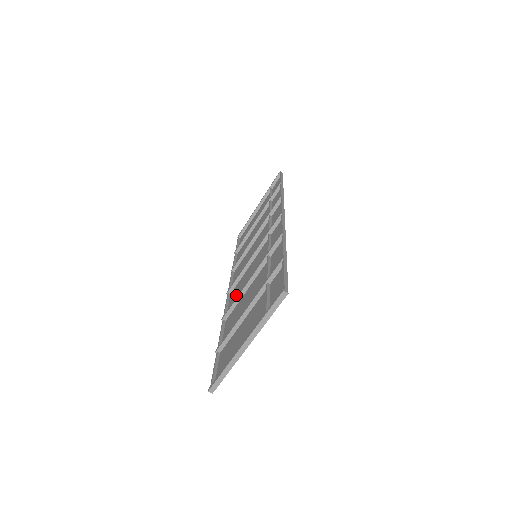
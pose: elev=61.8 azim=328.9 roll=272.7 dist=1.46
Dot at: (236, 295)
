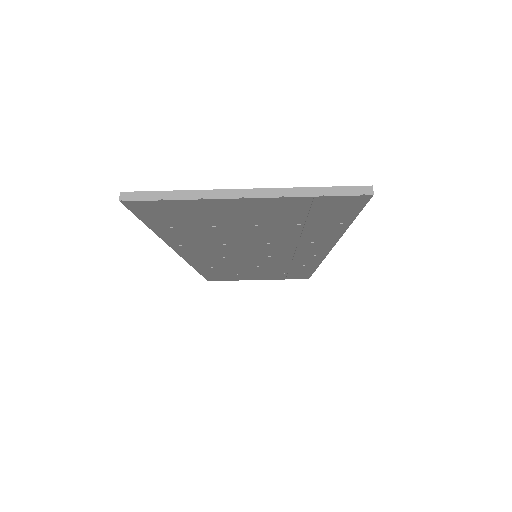
Dot at: (203, 250)
